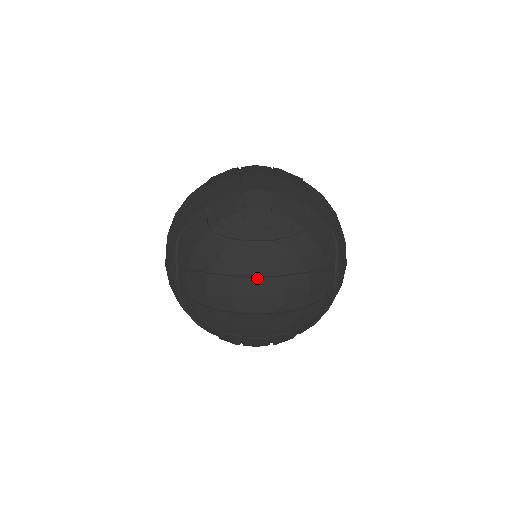
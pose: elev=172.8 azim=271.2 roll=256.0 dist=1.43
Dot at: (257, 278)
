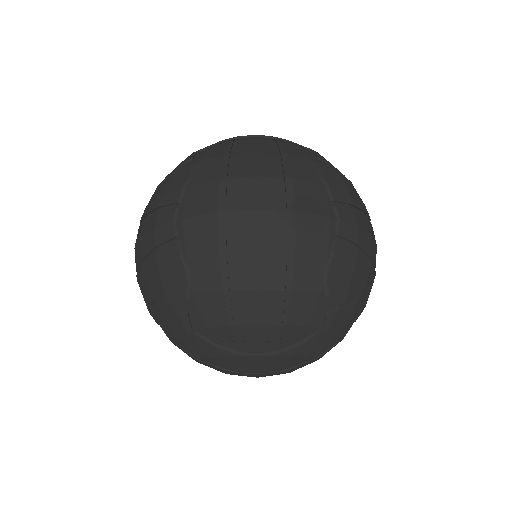
Dot at: (256, 374)
